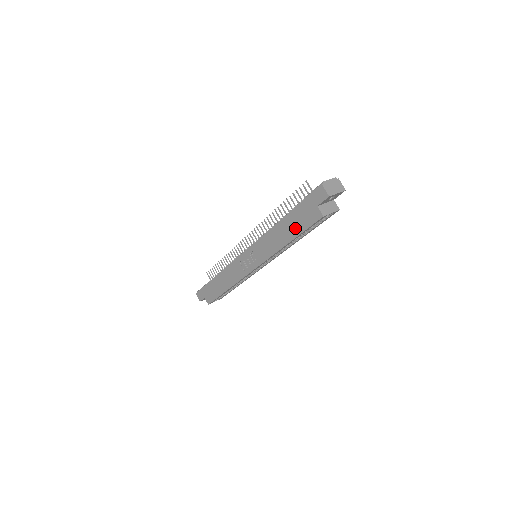
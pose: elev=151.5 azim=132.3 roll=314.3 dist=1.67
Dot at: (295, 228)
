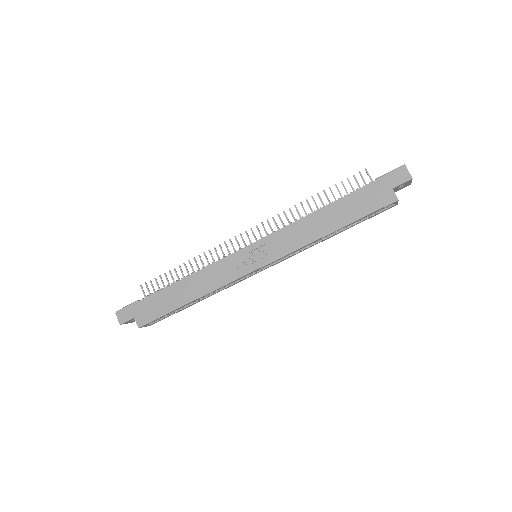
Dot at: (351, 213)
